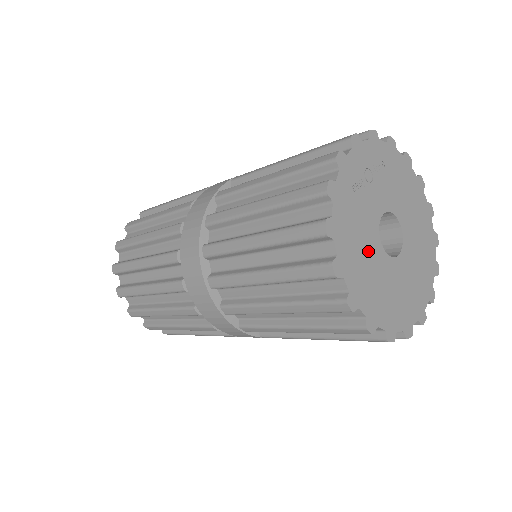
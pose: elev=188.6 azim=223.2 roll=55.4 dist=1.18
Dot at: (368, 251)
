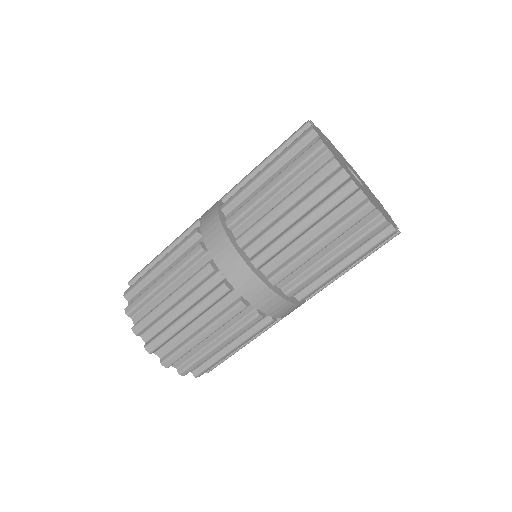
Dot at: (356, 180)
